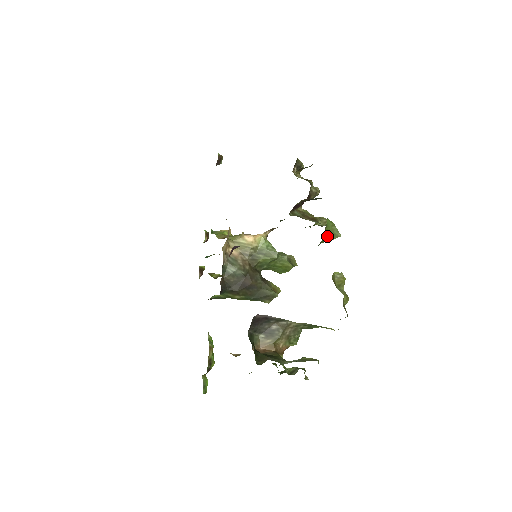
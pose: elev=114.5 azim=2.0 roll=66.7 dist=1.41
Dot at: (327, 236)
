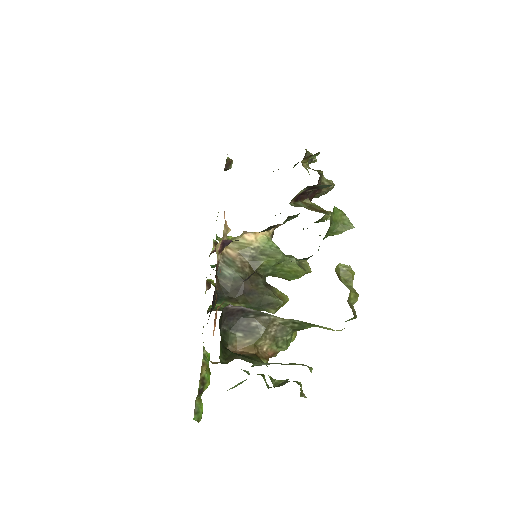
Dot at: (336, 227)
